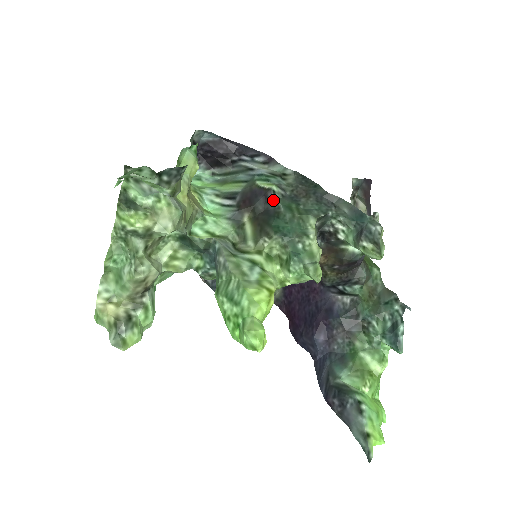
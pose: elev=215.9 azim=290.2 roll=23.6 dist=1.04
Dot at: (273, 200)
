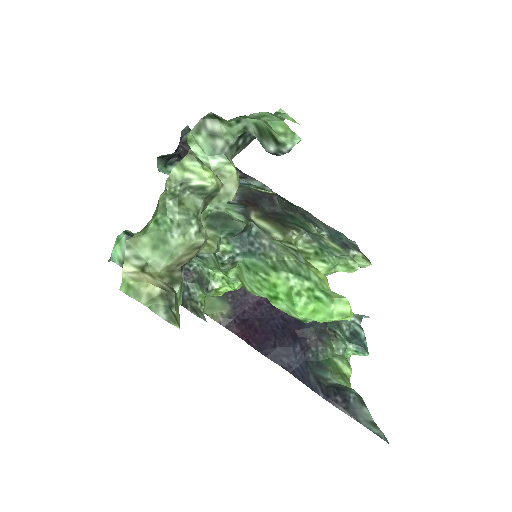
Dot at: (279, 204)
